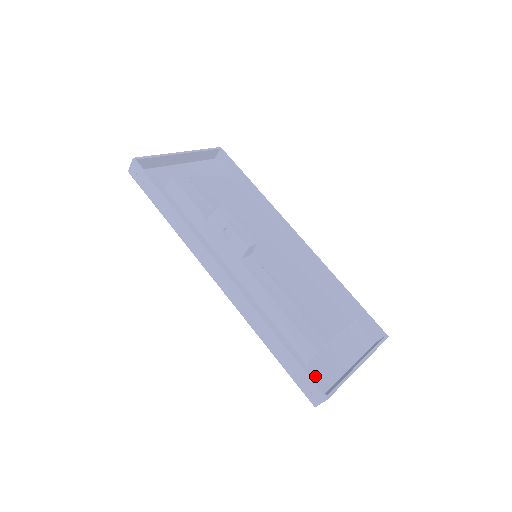
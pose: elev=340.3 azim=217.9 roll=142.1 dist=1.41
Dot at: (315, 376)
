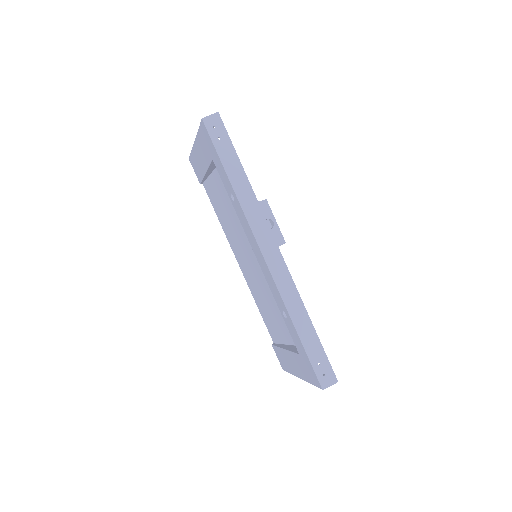
Dot at: occluded
